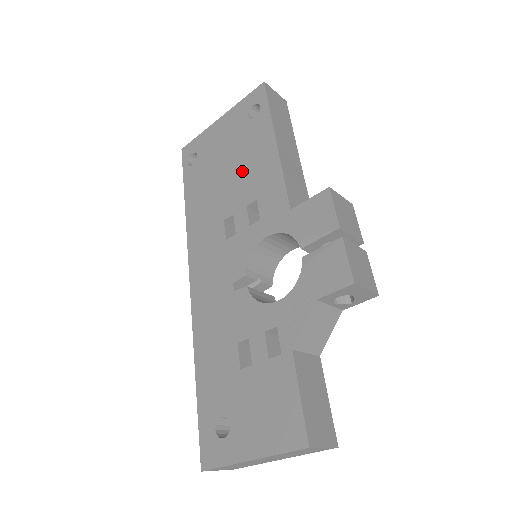
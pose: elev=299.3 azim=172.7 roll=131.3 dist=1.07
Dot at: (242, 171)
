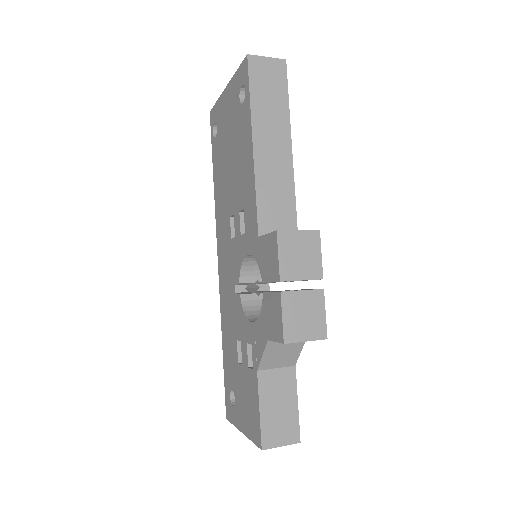
Dot at: (237, 168)
